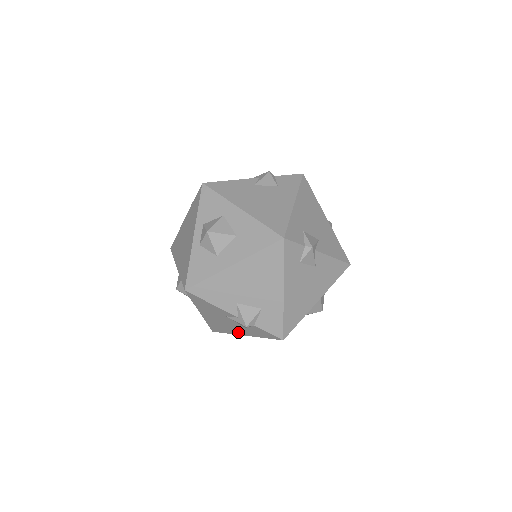
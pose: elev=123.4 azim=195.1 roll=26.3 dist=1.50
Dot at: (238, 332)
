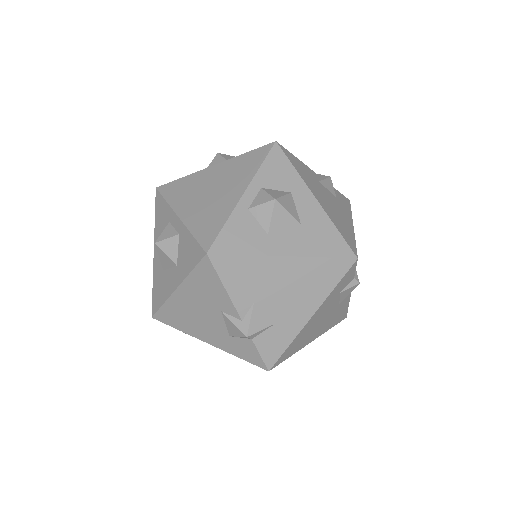
Dot at: (202, 335)
